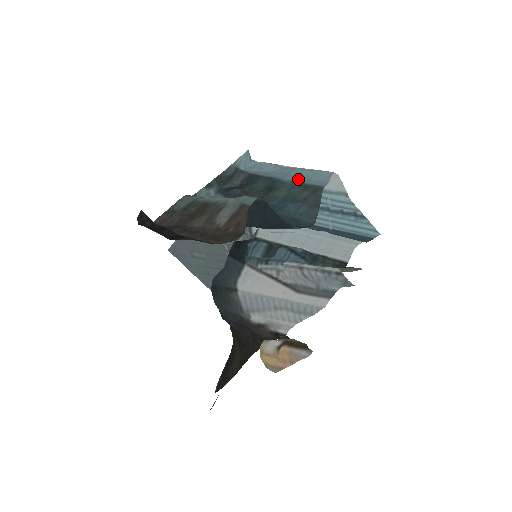
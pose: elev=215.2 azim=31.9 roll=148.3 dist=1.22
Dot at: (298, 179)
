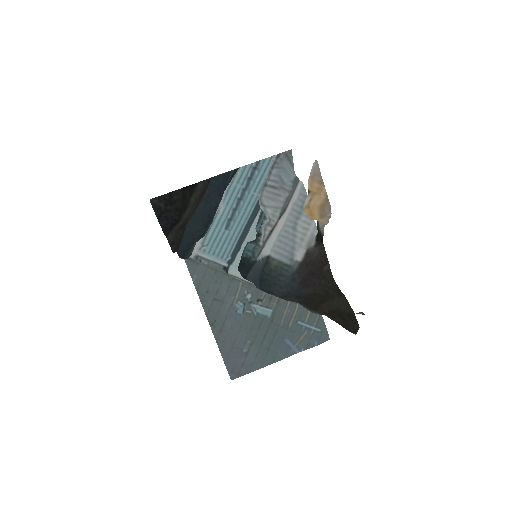
Dot at: occluded
